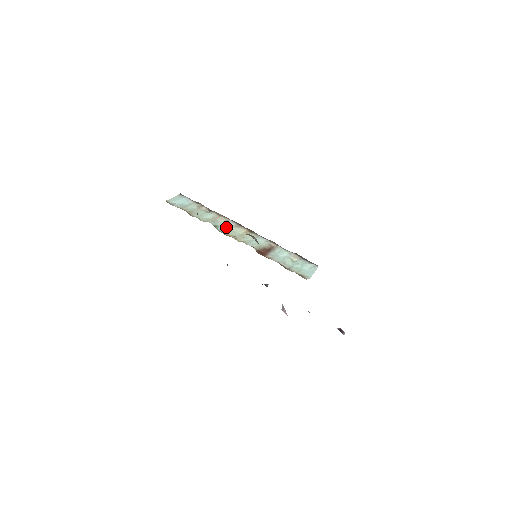
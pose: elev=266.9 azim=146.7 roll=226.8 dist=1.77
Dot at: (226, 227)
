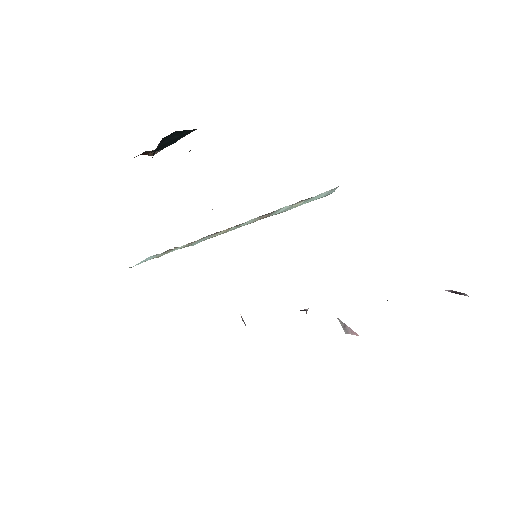
Dot at: (199, 242)
